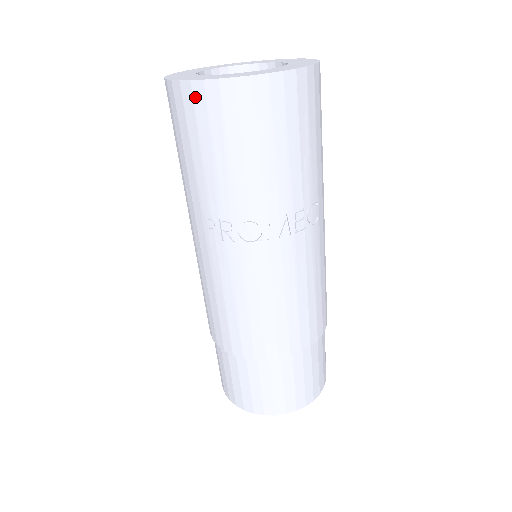
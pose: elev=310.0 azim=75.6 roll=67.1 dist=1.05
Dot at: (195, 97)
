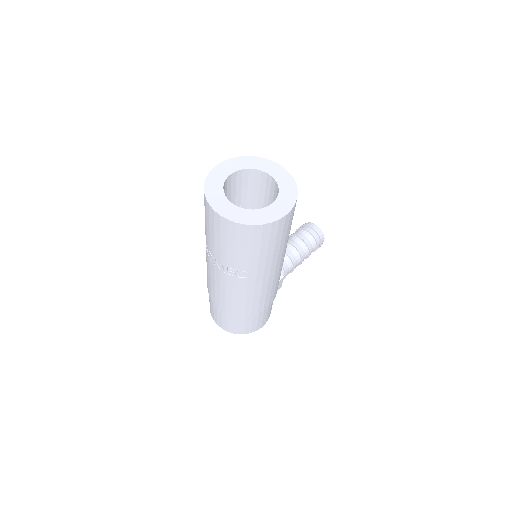
Dot at: occluded
